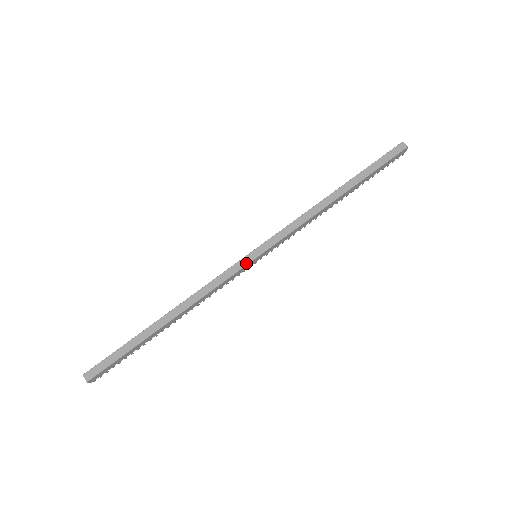
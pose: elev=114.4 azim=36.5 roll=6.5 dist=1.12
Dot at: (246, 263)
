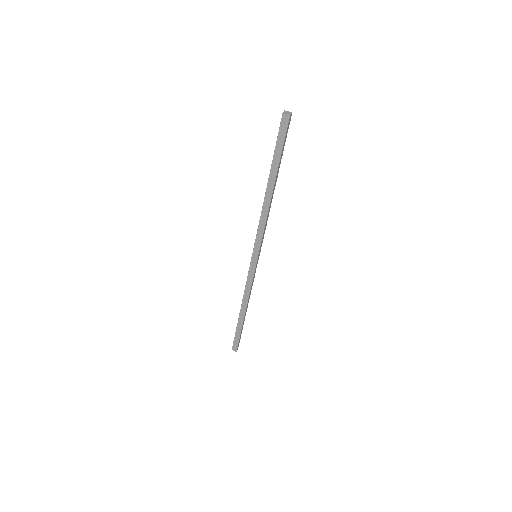
Dot at: (254, 266)
